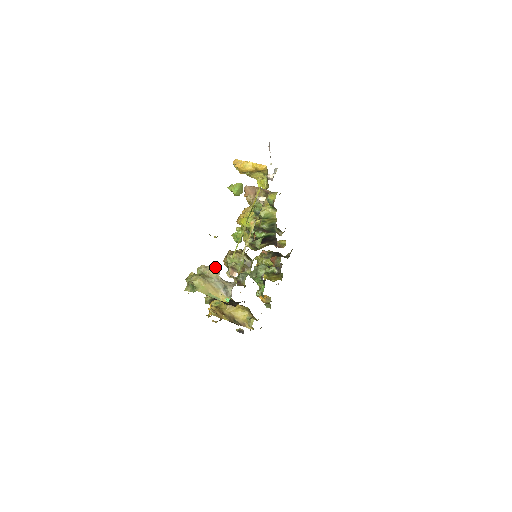
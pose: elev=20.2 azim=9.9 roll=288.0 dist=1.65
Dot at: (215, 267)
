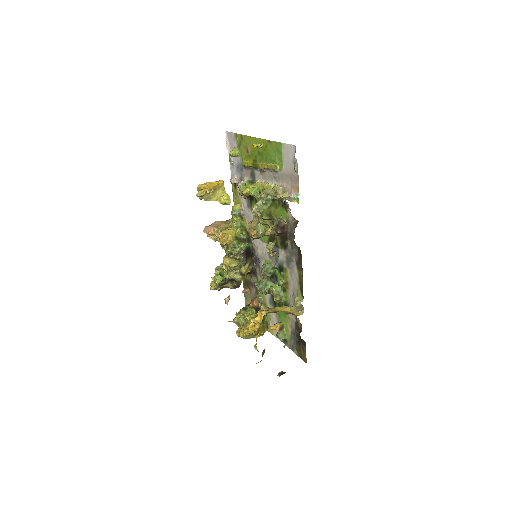
Dot at: occluded
